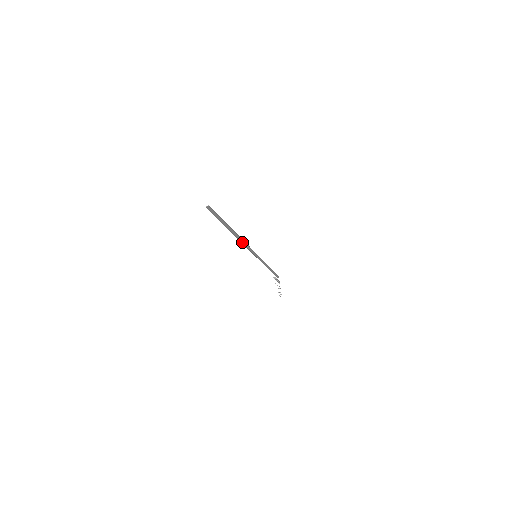
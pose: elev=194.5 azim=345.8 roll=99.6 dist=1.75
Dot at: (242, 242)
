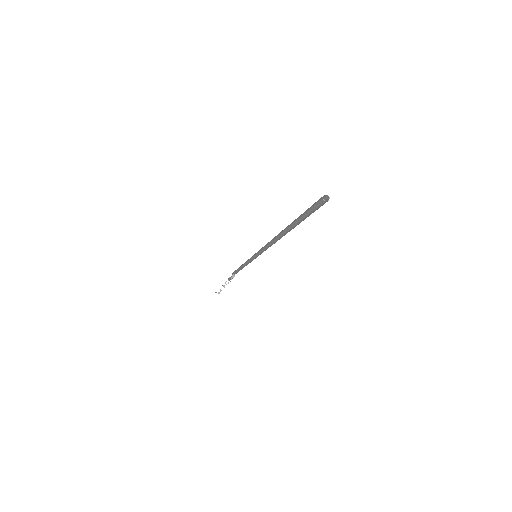
Dot at: (273, 242)
